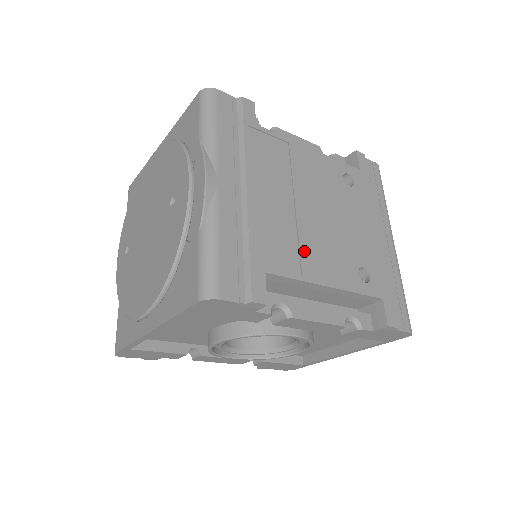
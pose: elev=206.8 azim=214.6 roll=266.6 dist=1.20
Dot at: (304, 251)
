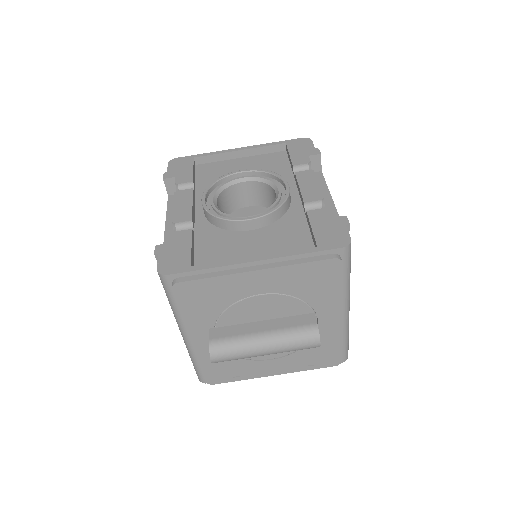
Dot at: occluded
